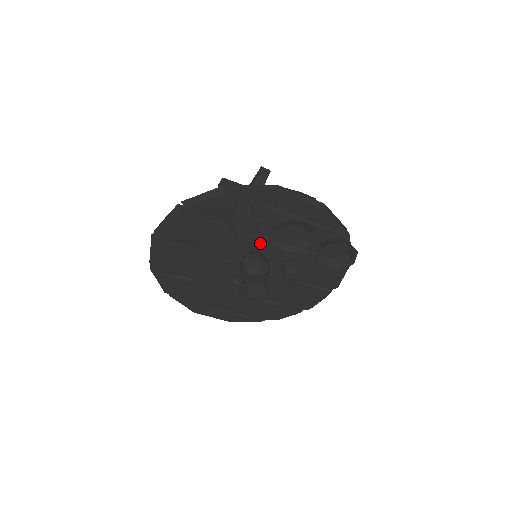
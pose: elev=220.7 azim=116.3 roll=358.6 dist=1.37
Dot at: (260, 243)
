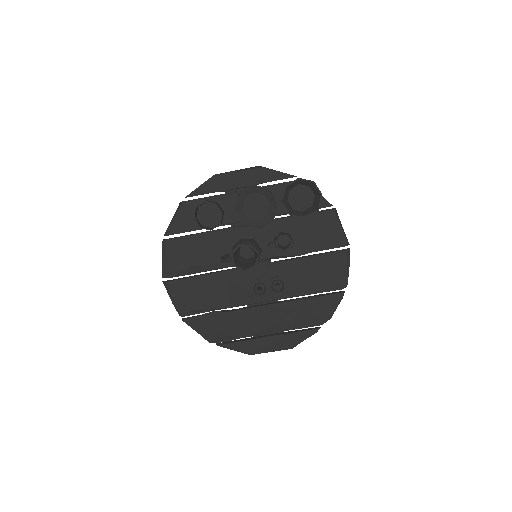
Dot at: (242, 234)
